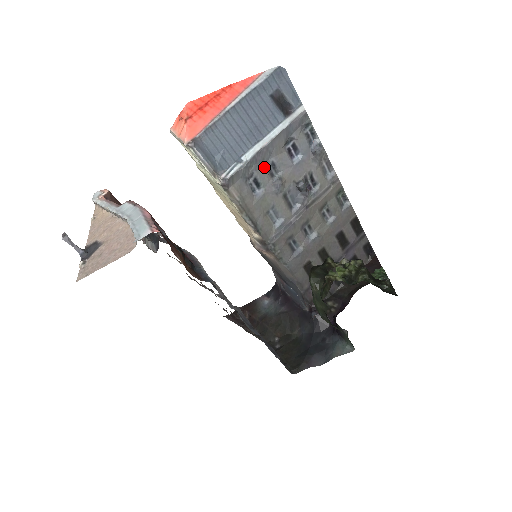
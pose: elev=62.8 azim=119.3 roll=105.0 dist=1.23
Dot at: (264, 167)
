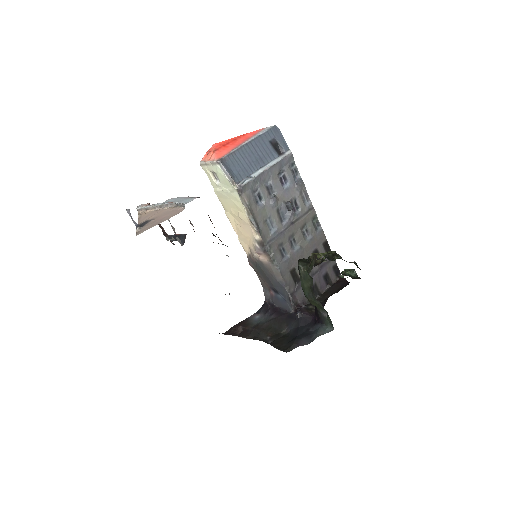
Dot at: (265, 186)
